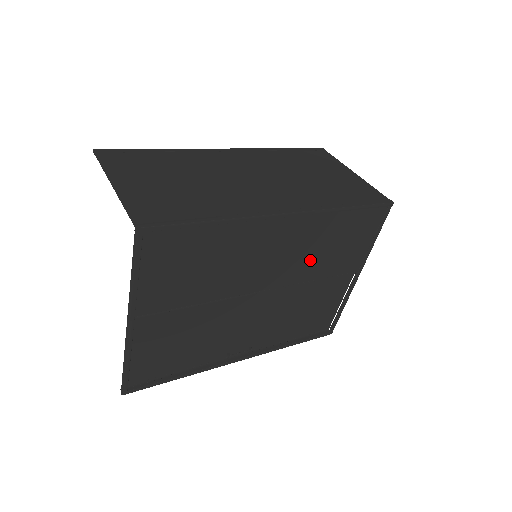
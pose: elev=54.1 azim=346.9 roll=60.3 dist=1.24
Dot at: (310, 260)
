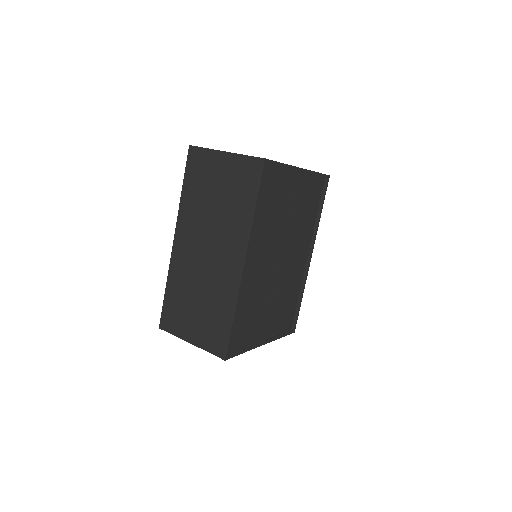
Dot at: (275, 227)
